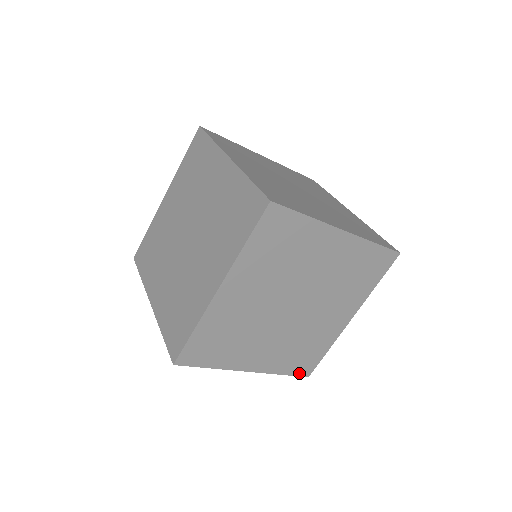
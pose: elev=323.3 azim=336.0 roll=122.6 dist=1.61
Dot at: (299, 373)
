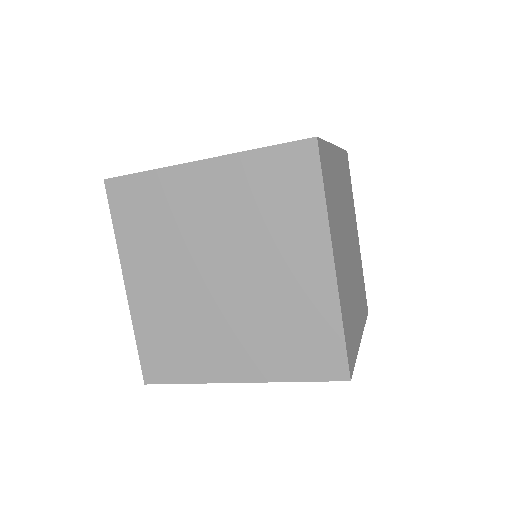
Dot at: (366, 313)
